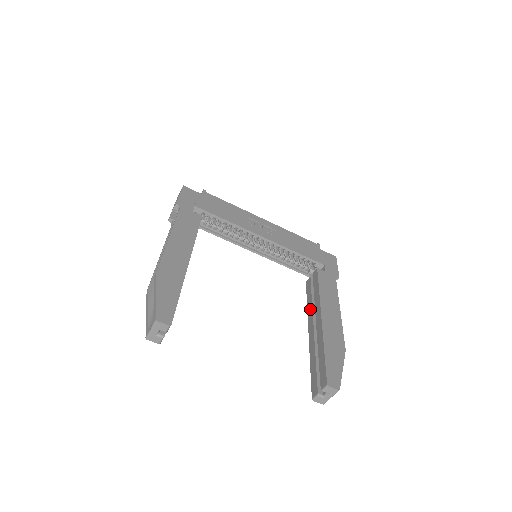
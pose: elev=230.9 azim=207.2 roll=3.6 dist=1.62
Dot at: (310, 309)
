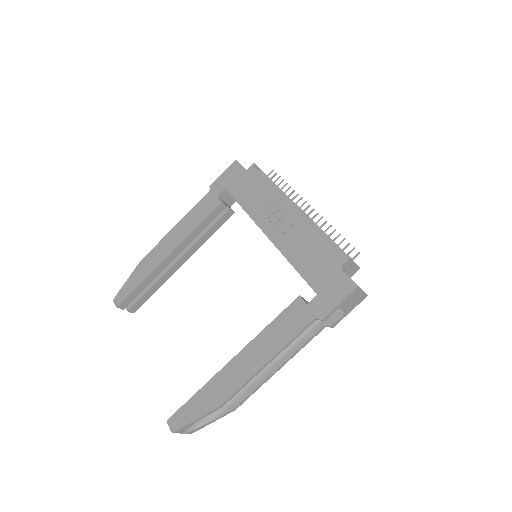
Dot at: occluded
